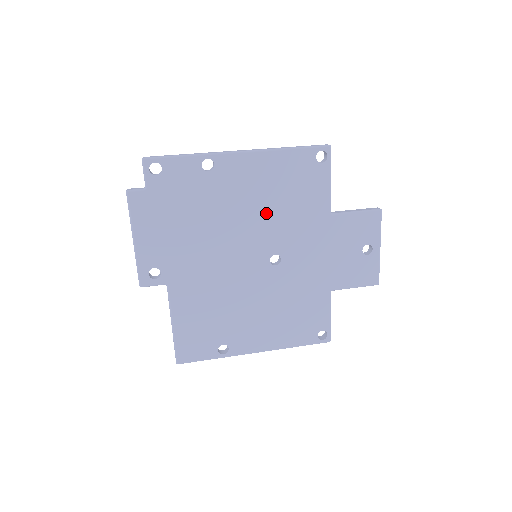
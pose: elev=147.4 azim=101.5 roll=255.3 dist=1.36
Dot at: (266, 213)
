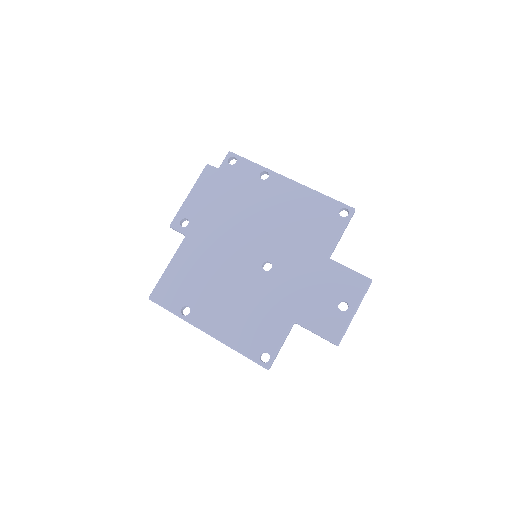
Dot at: (282, 228)
